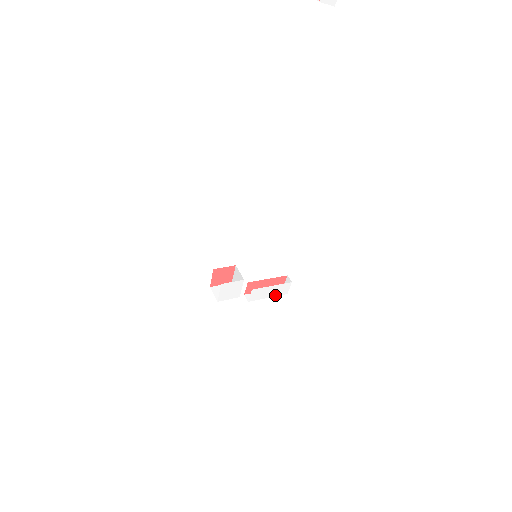
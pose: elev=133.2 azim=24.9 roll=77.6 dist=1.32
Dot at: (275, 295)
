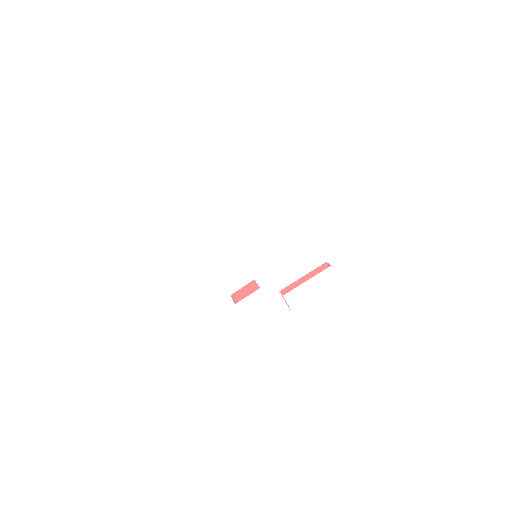
Dot at: (323, 291)
